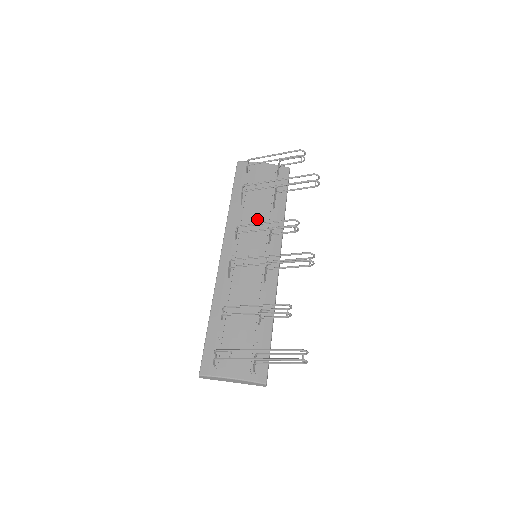
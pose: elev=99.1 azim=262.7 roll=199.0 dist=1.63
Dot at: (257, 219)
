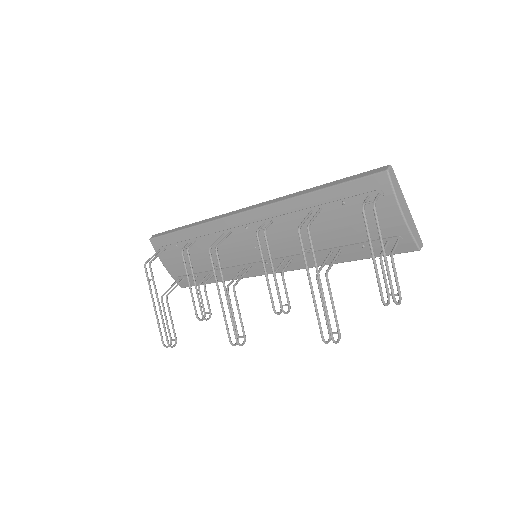
Dot at: (304, 238)
